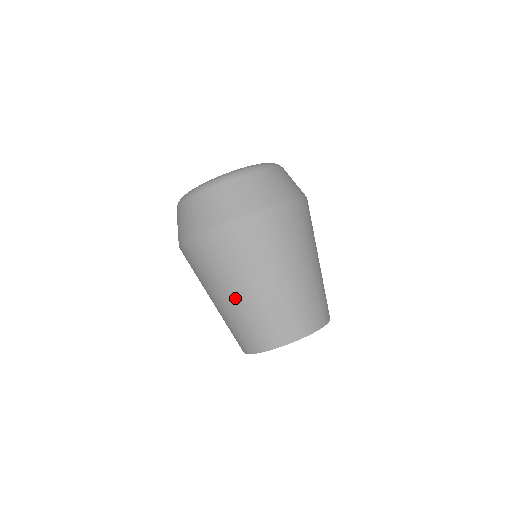
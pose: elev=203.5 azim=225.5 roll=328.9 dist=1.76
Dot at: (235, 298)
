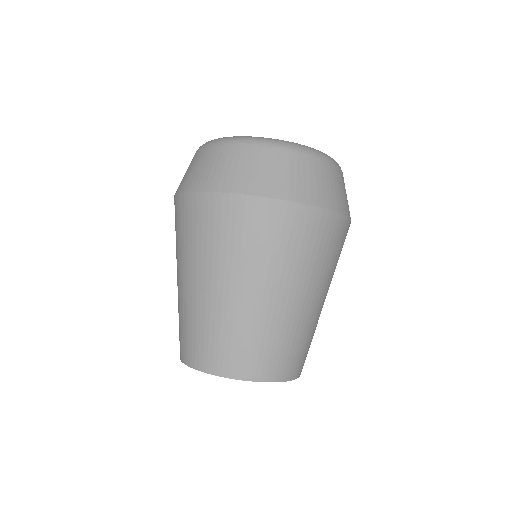
Dot at: occluded
